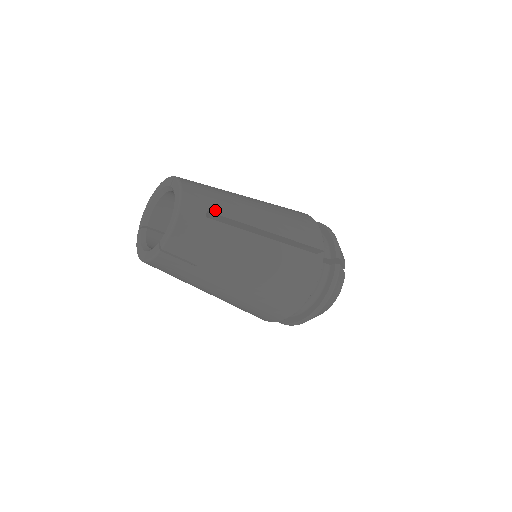
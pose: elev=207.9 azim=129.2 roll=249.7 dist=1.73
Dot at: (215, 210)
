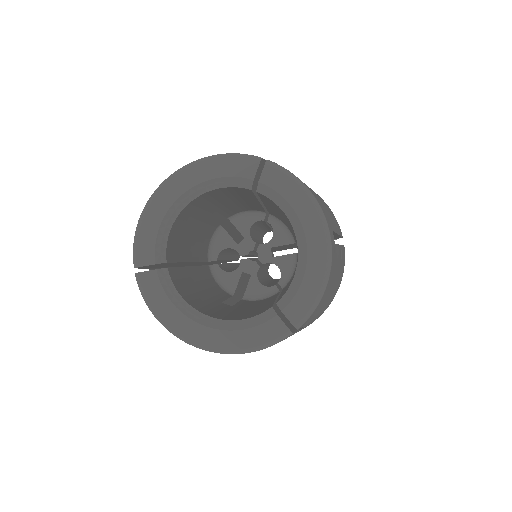
Dot at: (331, 224)
